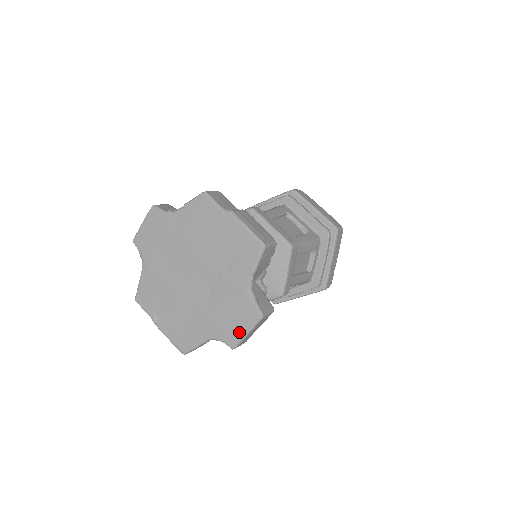
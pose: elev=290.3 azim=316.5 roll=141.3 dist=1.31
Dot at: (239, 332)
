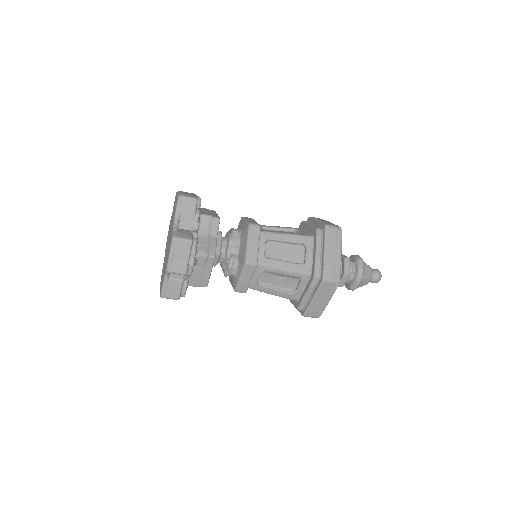
Dot at: (168, 257)
